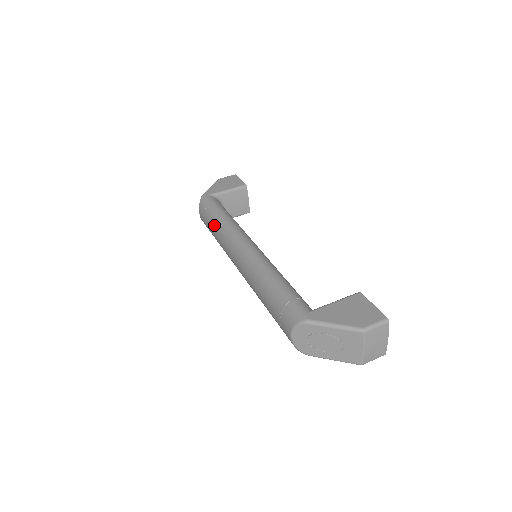
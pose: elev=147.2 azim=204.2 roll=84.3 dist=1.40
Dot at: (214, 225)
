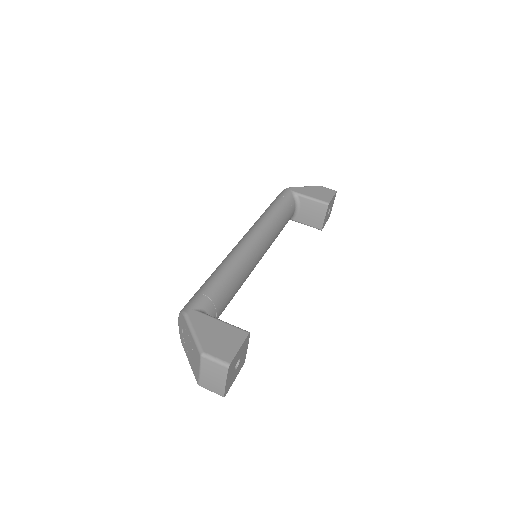
Dot at: occluded
